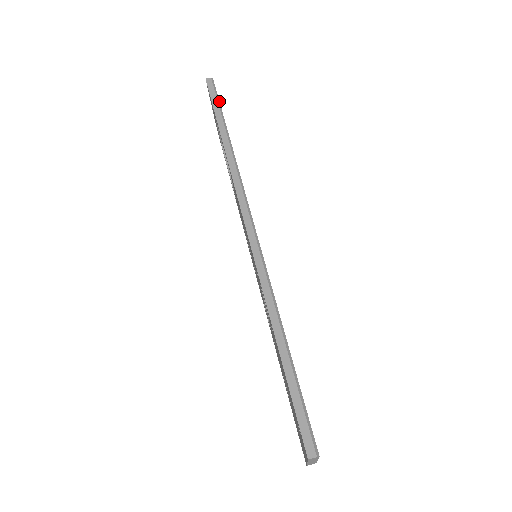
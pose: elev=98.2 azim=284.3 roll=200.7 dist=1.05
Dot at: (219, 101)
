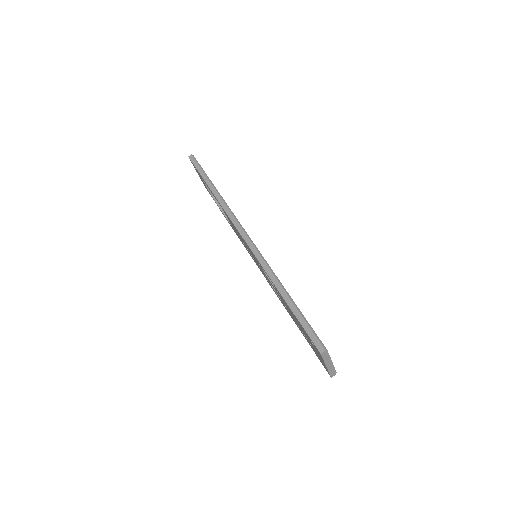
Dot at: (201, 167)
